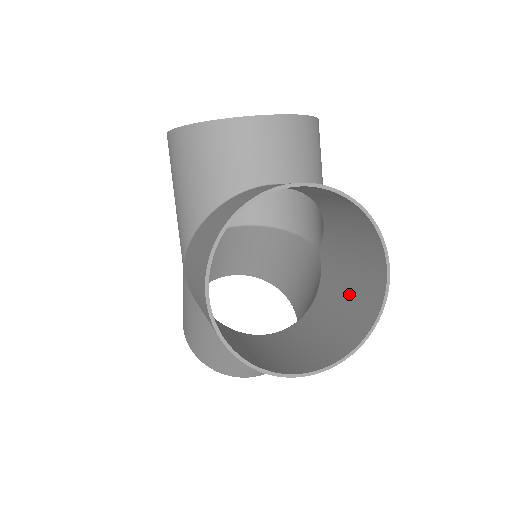
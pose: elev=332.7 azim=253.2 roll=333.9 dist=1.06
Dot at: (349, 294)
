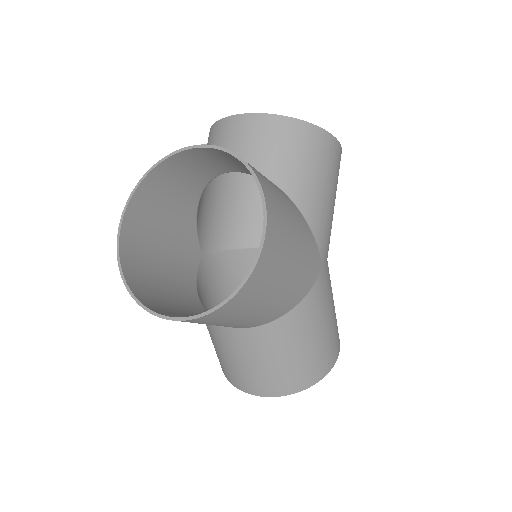
Dot at: (277, 283)
